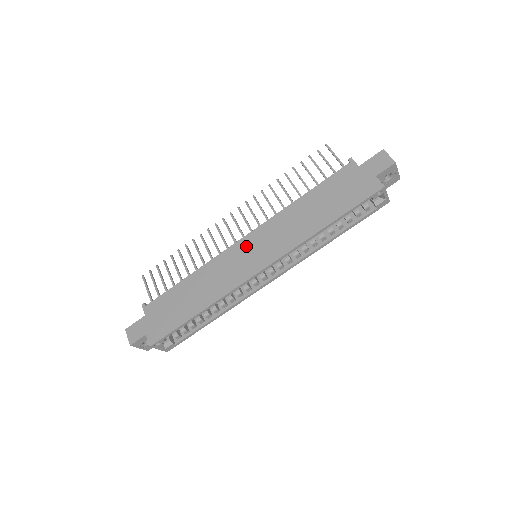
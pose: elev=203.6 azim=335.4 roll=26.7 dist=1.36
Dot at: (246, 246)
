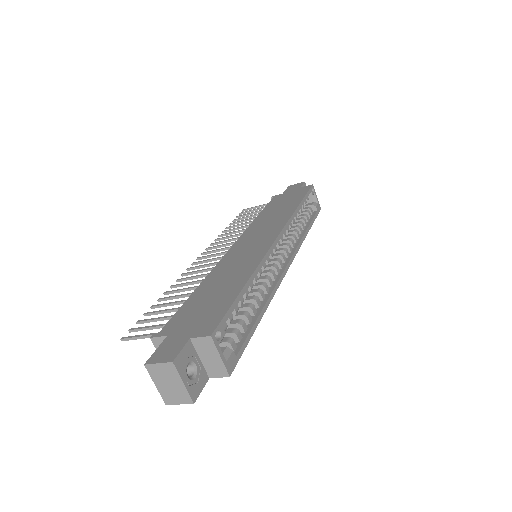
Dot at: (242, 244)
